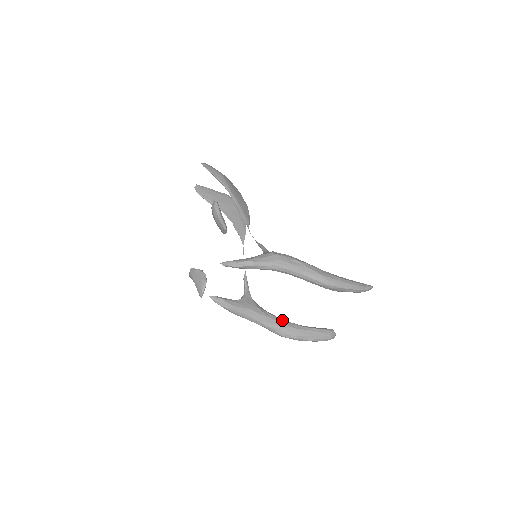
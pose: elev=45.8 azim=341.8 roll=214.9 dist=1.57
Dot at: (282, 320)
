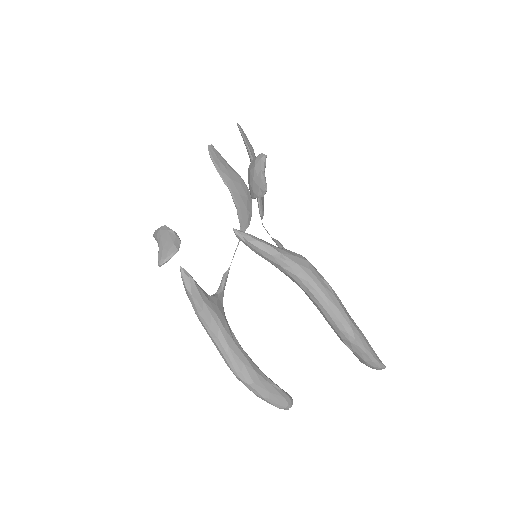
Dot at: (245, 352)
